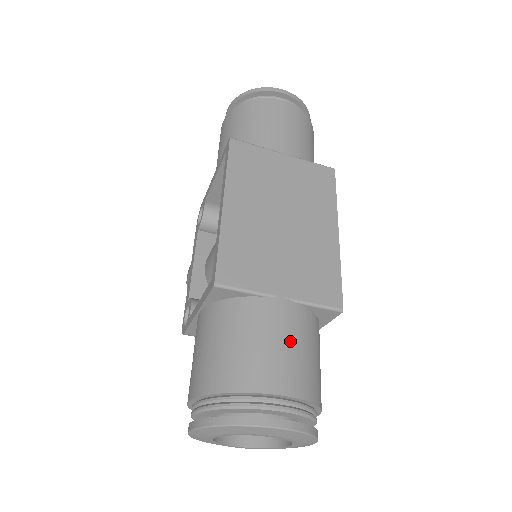
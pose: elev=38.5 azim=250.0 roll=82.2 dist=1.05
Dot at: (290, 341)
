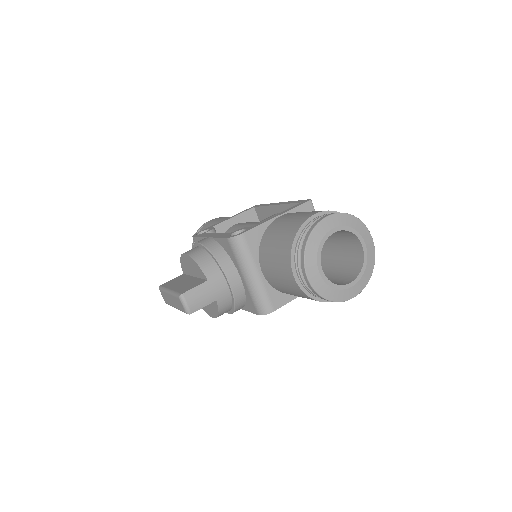
Dot at: occluded
